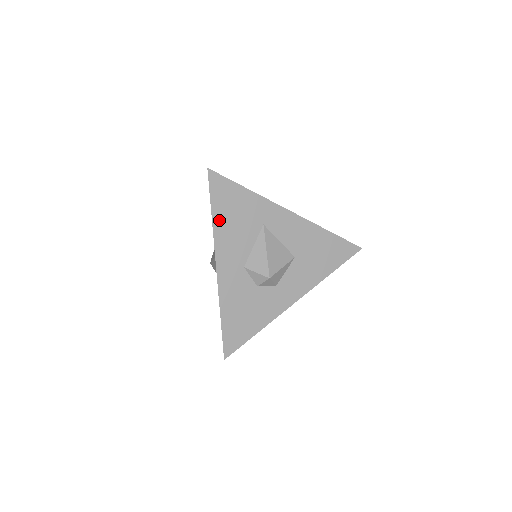
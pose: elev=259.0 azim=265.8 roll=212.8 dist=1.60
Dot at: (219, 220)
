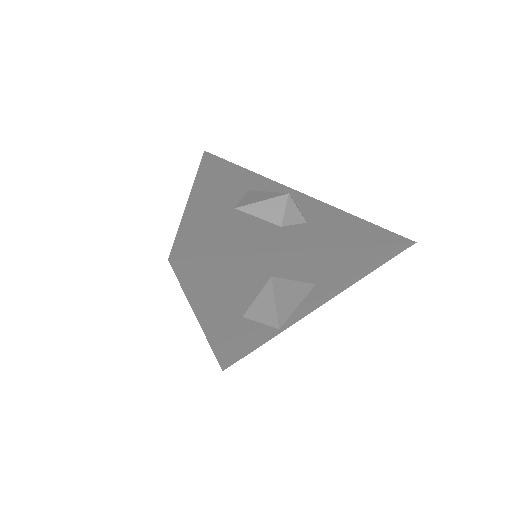
Dot at: (200, 298)
